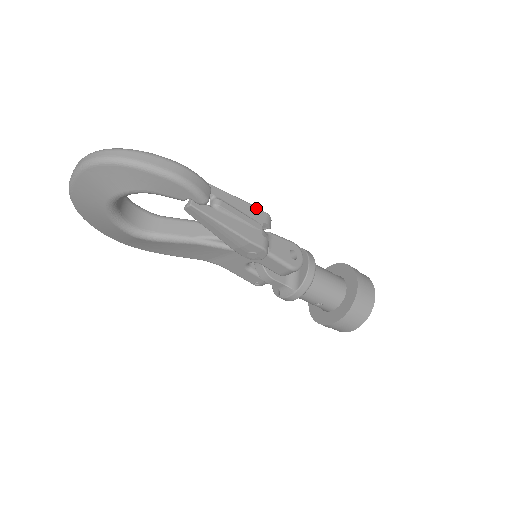
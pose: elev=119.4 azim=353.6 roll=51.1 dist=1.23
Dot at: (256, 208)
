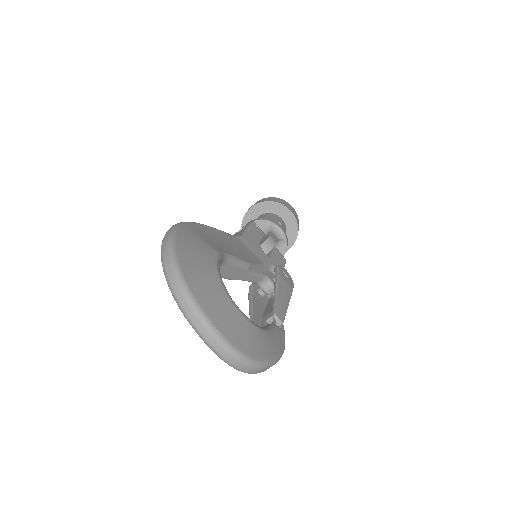
Dot at: occluded
